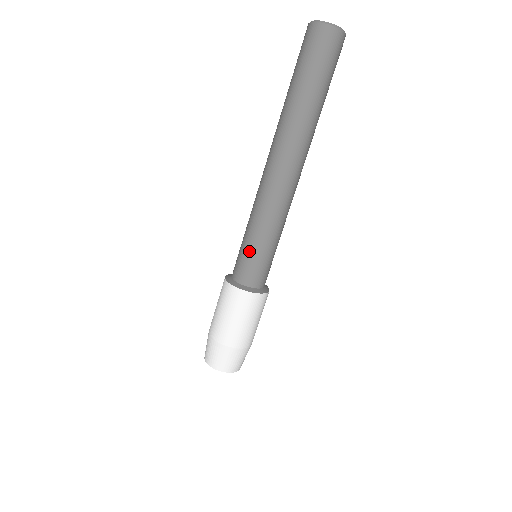
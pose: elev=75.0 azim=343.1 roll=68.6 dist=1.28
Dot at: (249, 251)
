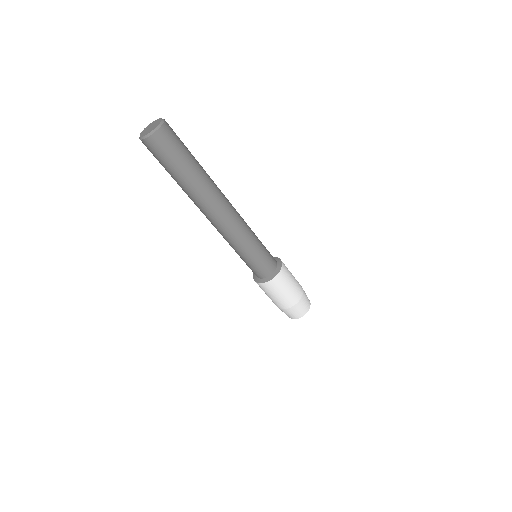
Dot at: (251, 262)
